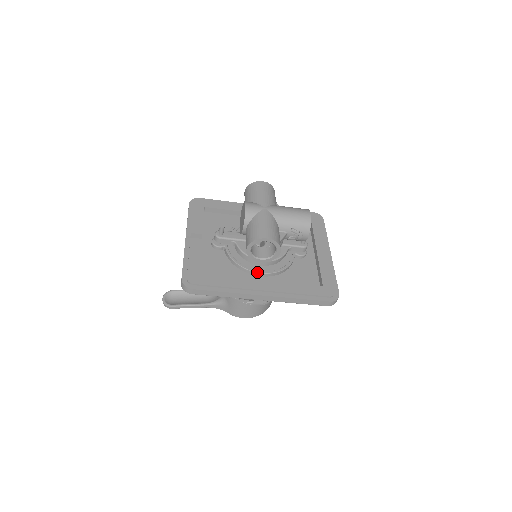
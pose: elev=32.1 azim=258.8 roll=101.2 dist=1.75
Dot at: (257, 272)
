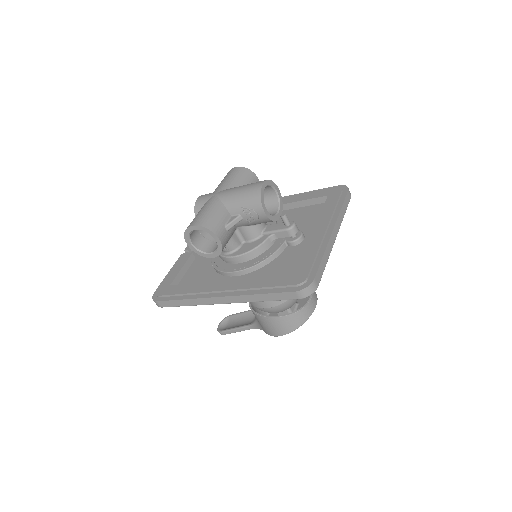
Dot at: (228, 272)
